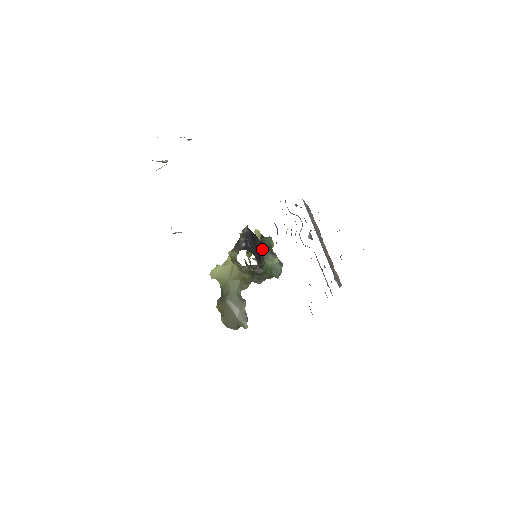
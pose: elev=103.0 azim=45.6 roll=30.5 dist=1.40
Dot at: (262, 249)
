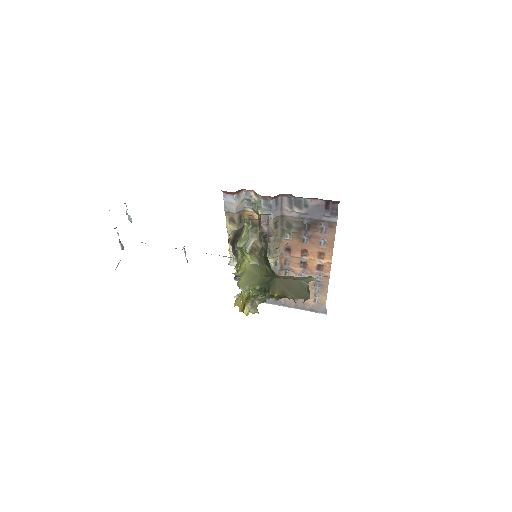
Dot at: occluded
